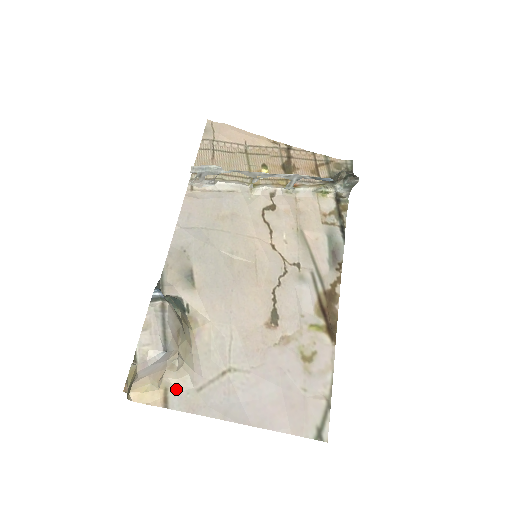
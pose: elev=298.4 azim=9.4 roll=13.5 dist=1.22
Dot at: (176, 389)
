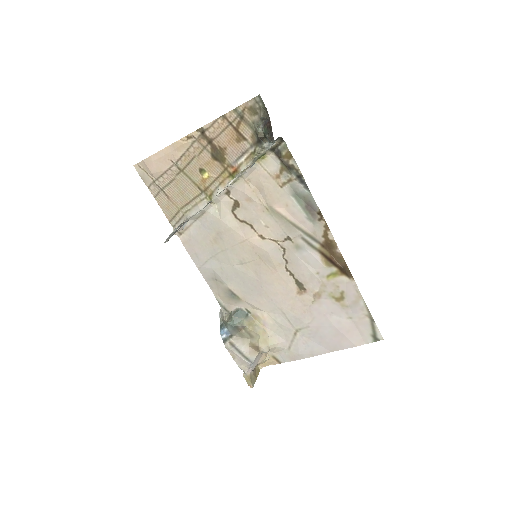
Dot at: (278, 354)
